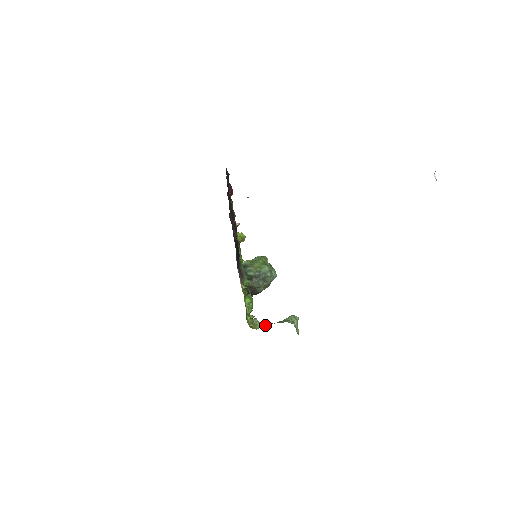
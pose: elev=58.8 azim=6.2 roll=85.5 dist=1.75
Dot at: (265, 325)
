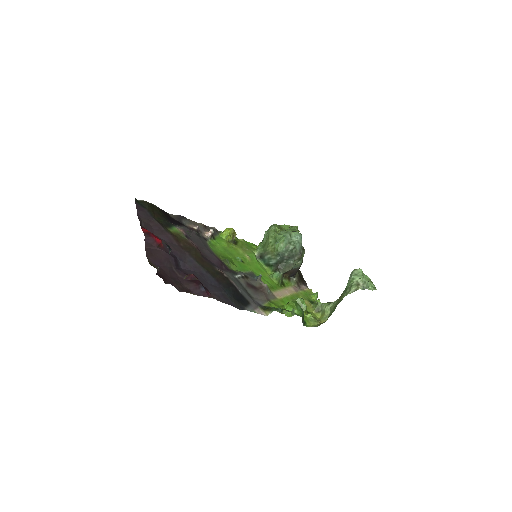
Dot at: (332, 306)
